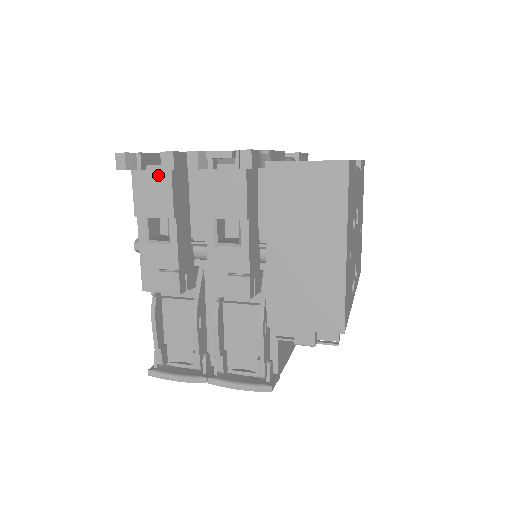
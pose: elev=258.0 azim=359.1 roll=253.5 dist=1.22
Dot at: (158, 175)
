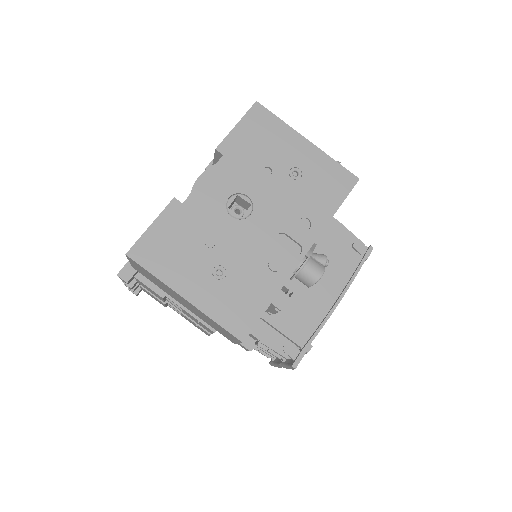
Dot at: (143, 289)
